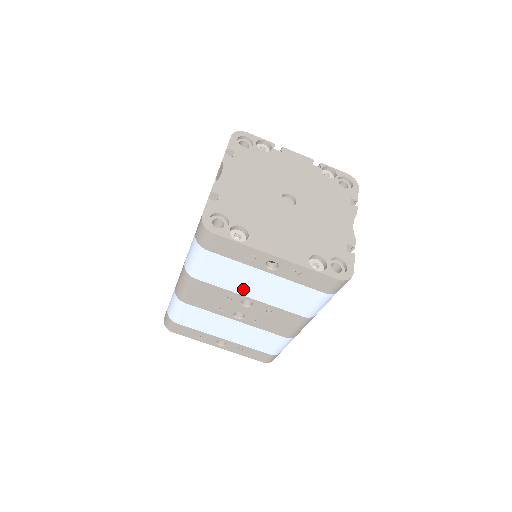
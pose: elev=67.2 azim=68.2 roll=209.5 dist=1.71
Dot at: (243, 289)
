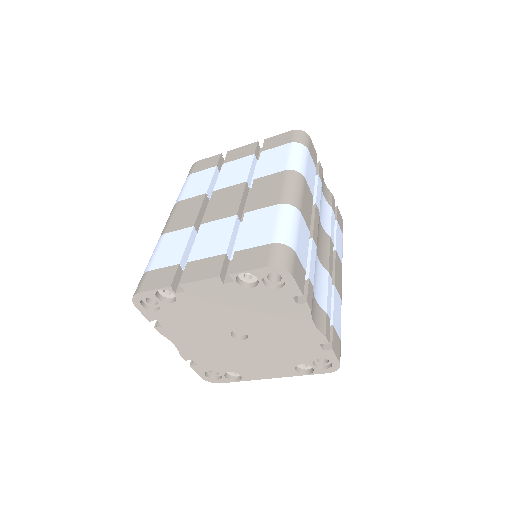
Dot at: occluded
